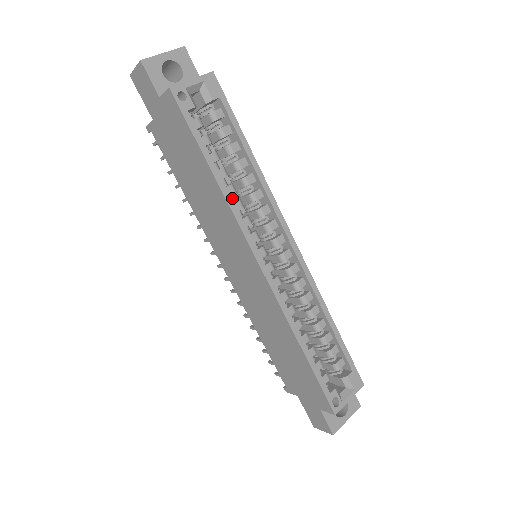
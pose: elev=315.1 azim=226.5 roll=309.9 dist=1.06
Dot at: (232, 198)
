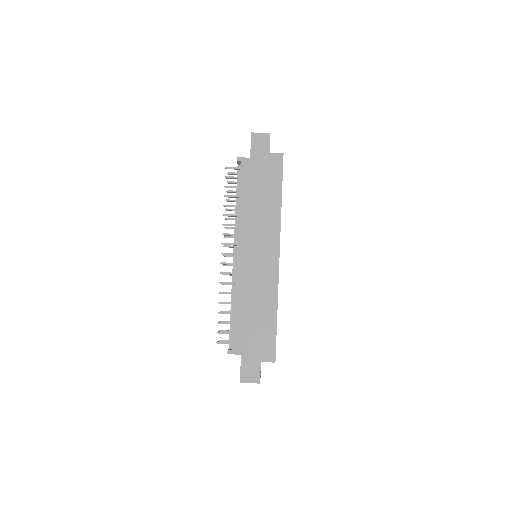
Dot at: occluded
